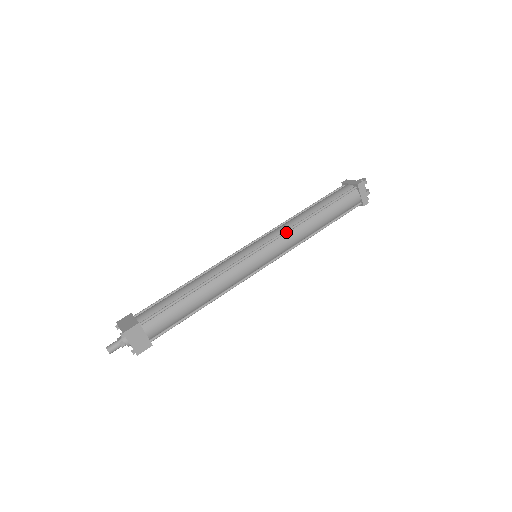
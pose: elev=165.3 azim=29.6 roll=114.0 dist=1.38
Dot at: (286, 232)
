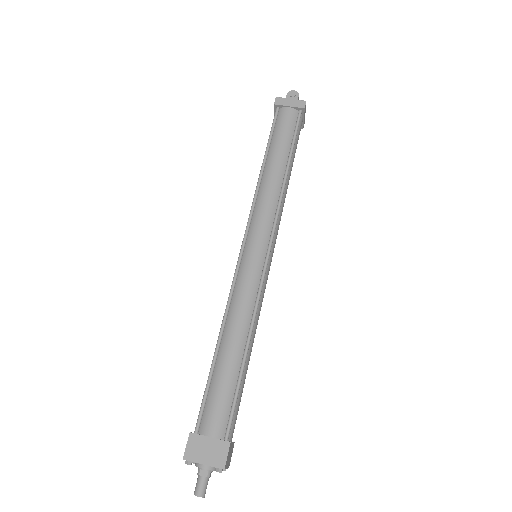
Dot at: (279, 211)
